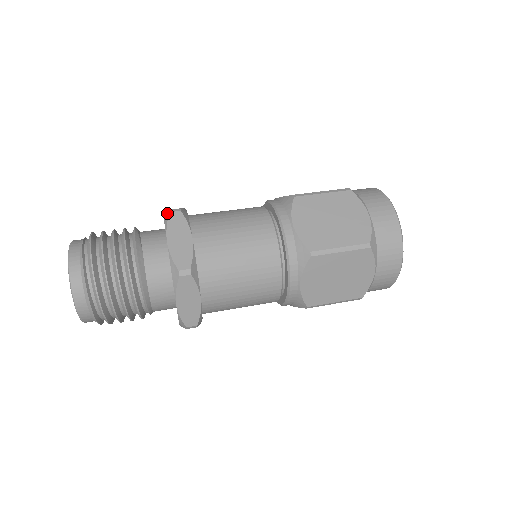
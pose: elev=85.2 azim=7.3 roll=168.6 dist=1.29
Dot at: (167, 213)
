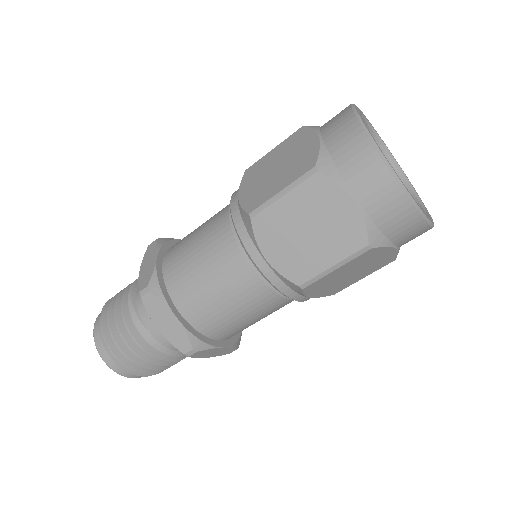
Dot at: occluded
